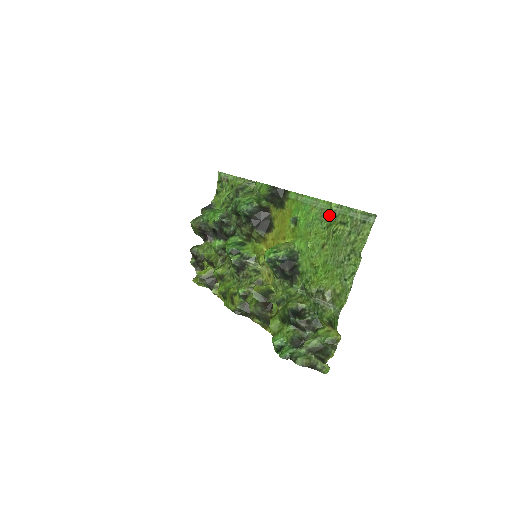
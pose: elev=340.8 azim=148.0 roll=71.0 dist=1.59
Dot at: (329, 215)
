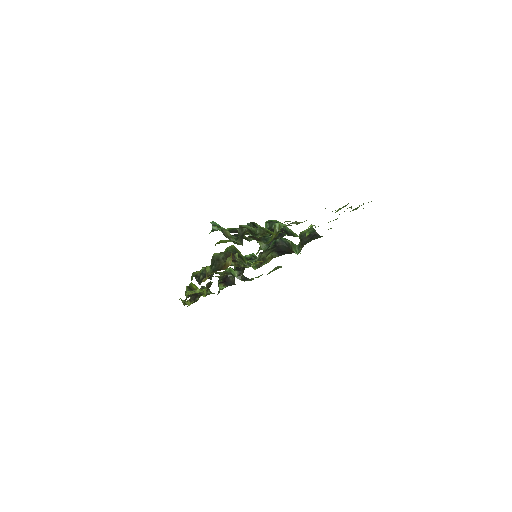
Dot at: occluded
